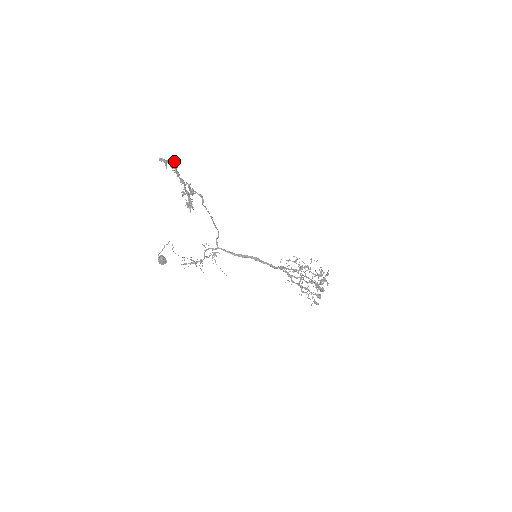
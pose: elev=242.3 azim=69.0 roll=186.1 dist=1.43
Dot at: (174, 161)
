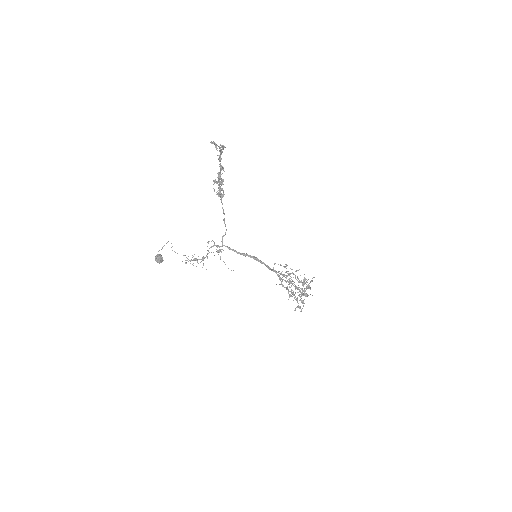
Dot at: occluded
